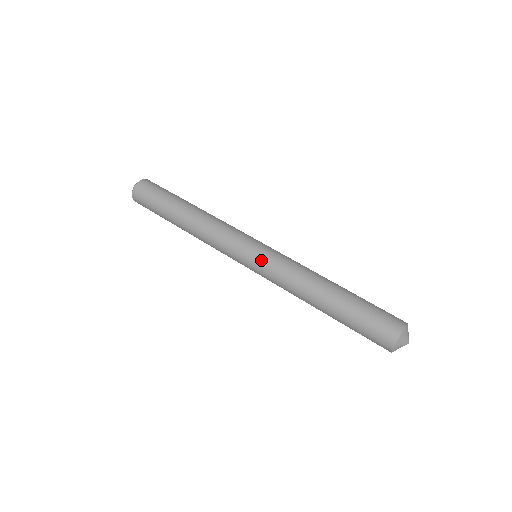
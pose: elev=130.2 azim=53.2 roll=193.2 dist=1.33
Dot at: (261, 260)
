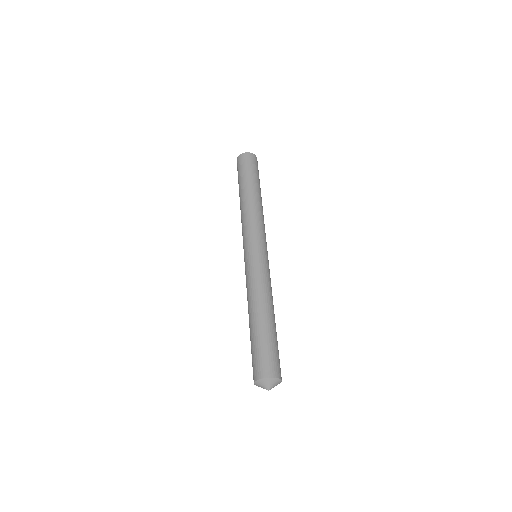
Dot at: (257, 258)
